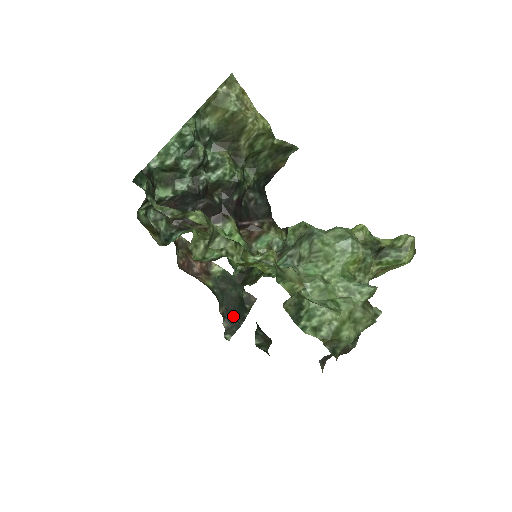
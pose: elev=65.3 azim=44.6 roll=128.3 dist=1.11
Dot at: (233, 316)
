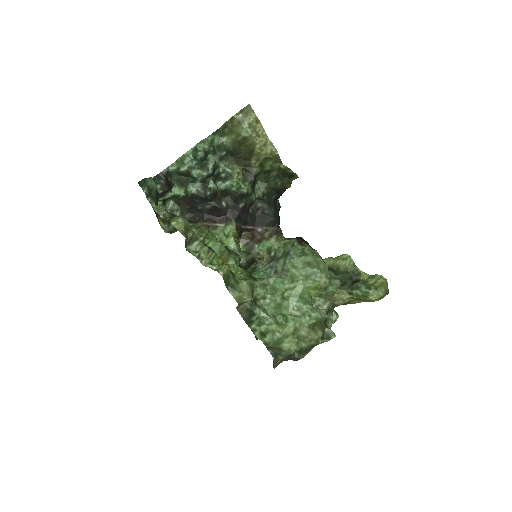
Dot at: occluded
